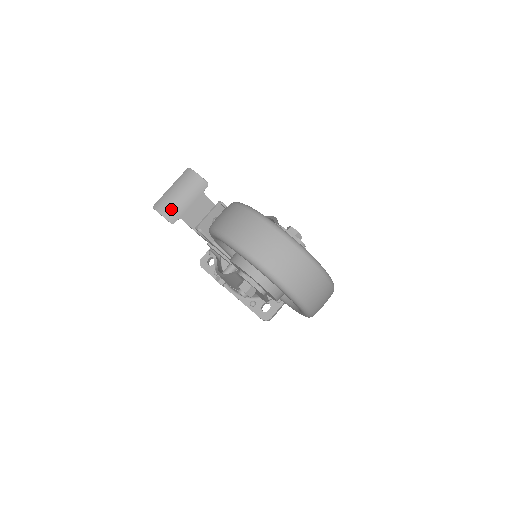
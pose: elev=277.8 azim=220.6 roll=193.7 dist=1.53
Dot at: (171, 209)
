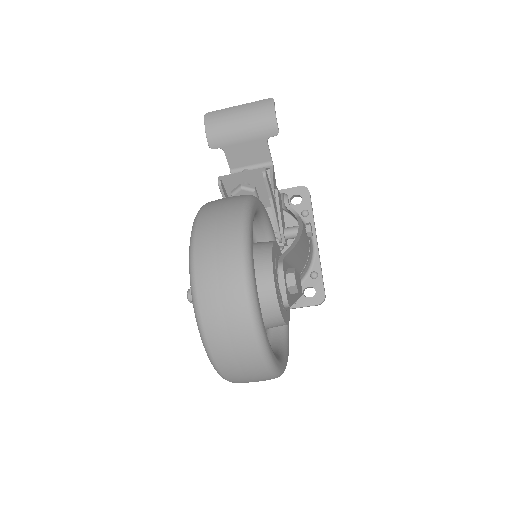
Dot at: (219, 132)
